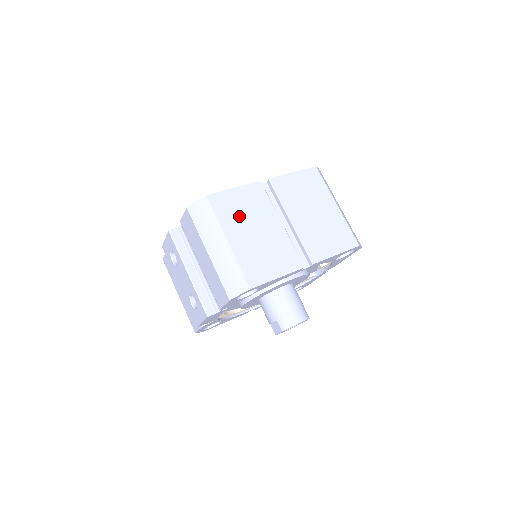
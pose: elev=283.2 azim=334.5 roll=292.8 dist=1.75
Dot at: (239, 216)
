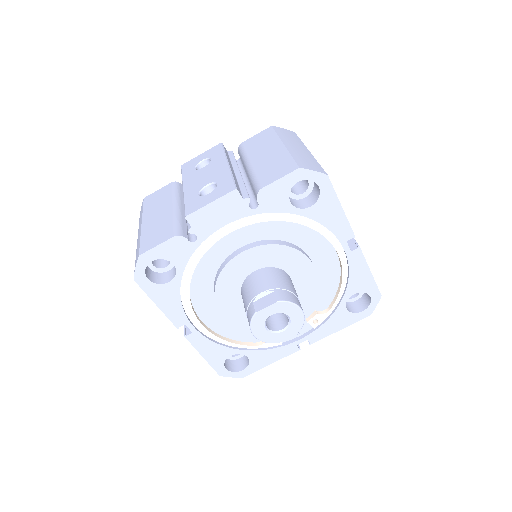
Dot at: occluded
